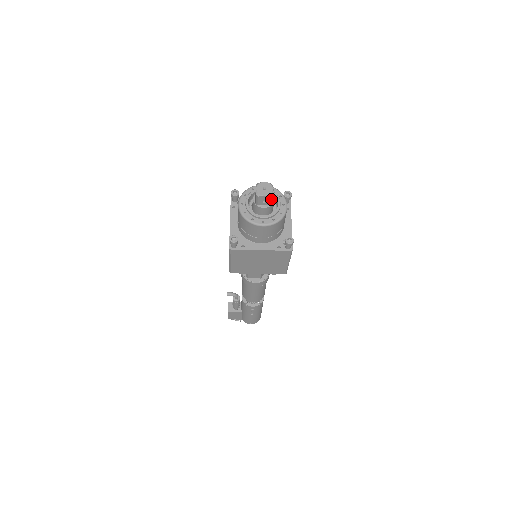
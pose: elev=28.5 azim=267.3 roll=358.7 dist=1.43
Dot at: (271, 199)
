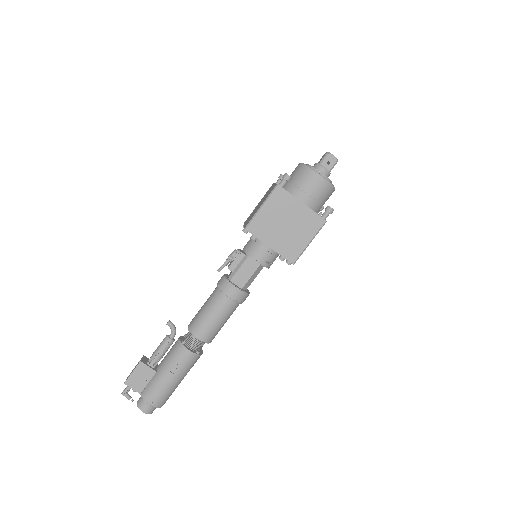
Dot at: (335, 164)
